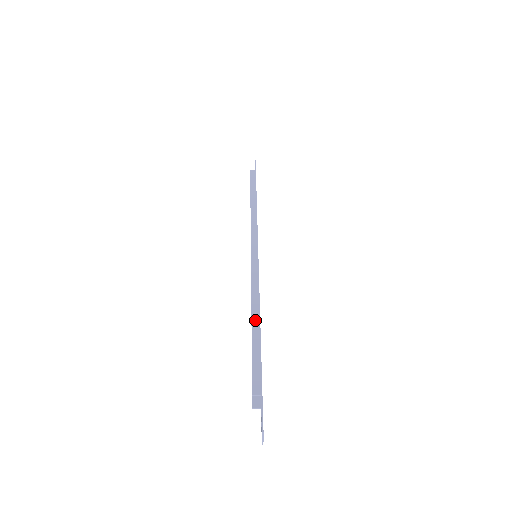
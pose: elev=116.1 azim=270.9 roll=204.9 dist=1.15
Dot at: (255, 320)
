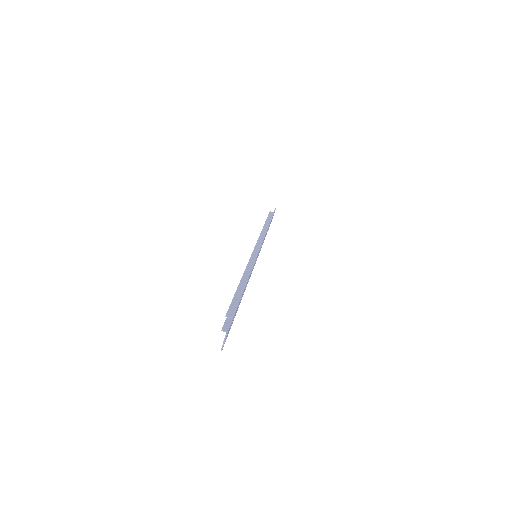
Dot at: (243, 282)
